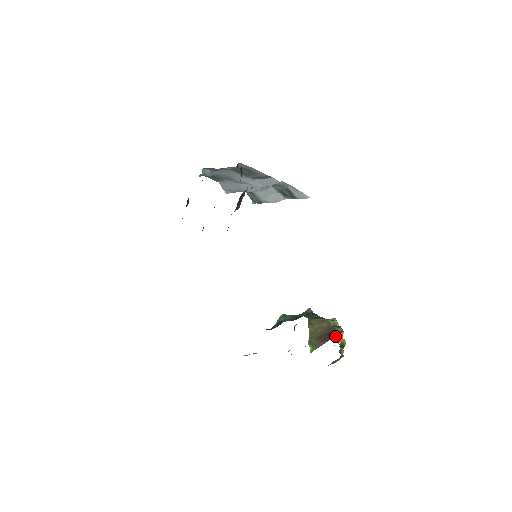
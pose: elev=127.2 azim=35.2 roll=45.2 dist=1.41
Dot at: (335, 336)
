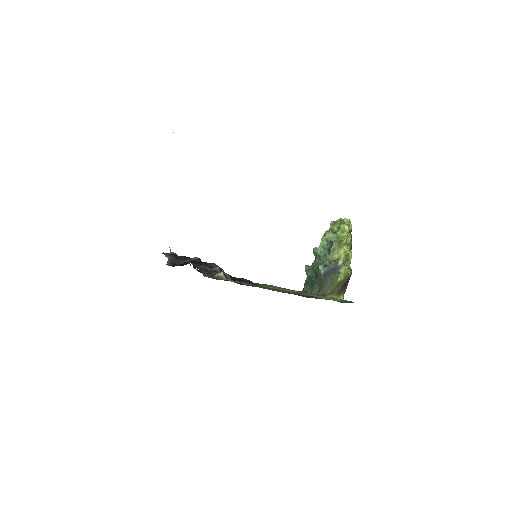
Dot at: occluded
